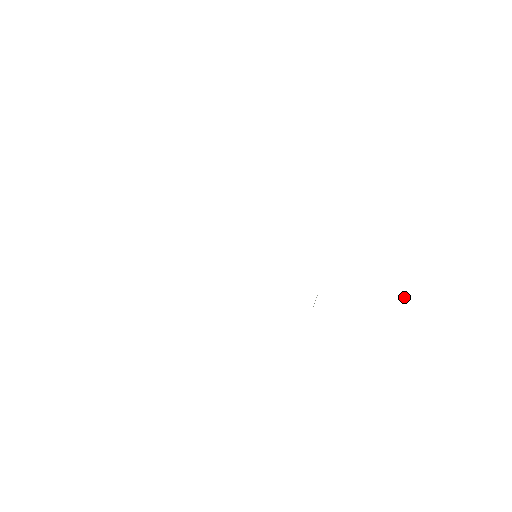
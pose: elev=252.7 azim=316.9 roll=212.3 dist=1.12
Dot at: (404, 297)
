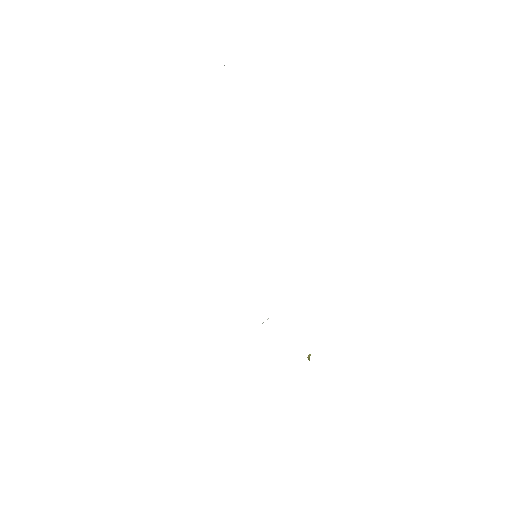
Dot at: (309, 354)
